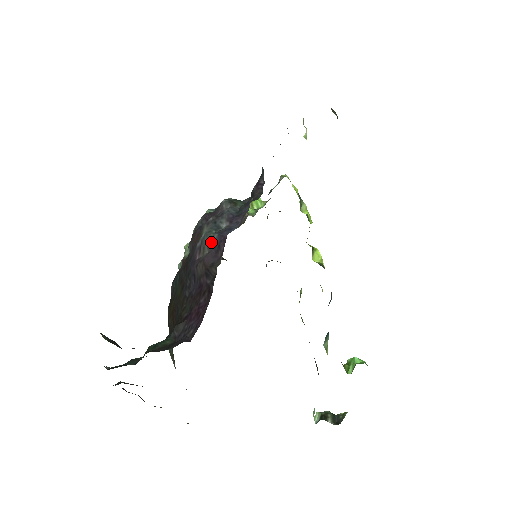
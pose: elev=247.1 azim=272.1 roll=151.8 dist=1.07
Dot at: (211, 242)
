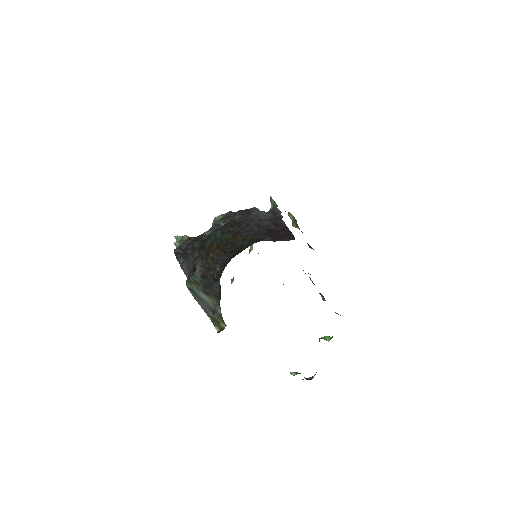
Dot at: (267, 215)
